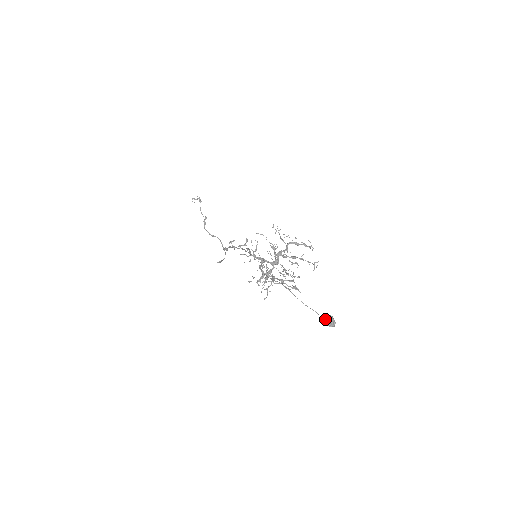
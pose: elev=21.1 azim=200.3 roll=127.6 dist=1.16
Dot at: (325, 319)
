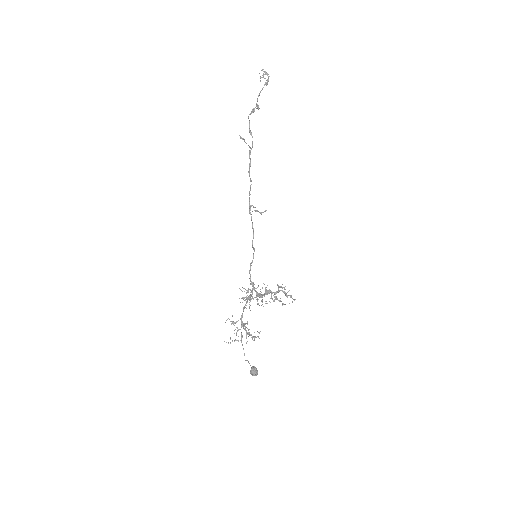
Dot at: (252, 374)
